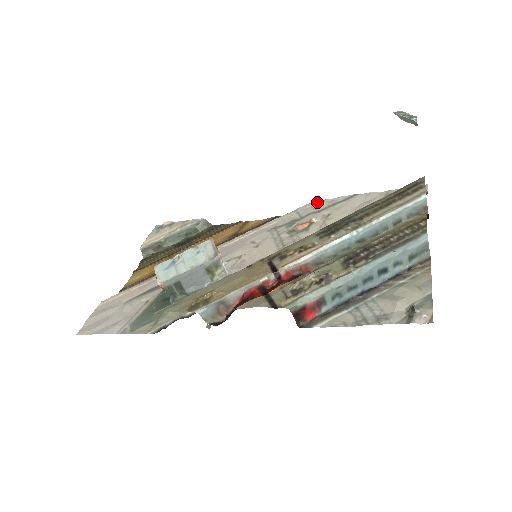
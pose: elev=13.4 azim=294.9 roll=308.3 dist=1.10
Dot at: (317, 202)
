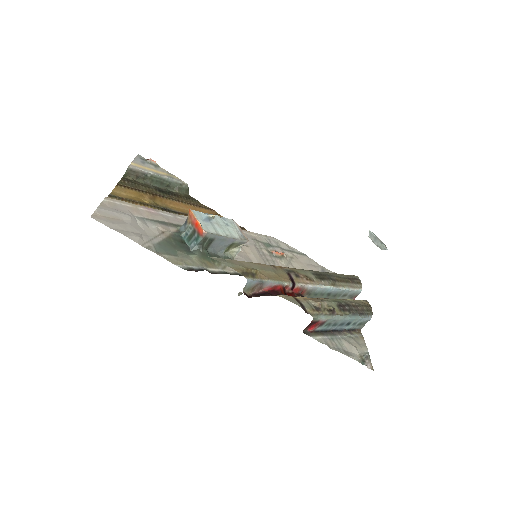
Dot at: (280, 241)
